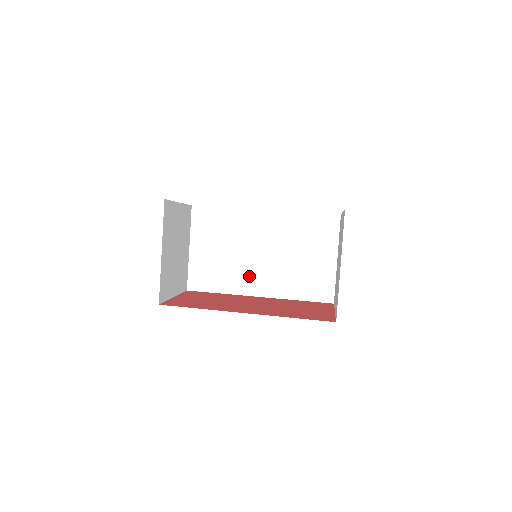
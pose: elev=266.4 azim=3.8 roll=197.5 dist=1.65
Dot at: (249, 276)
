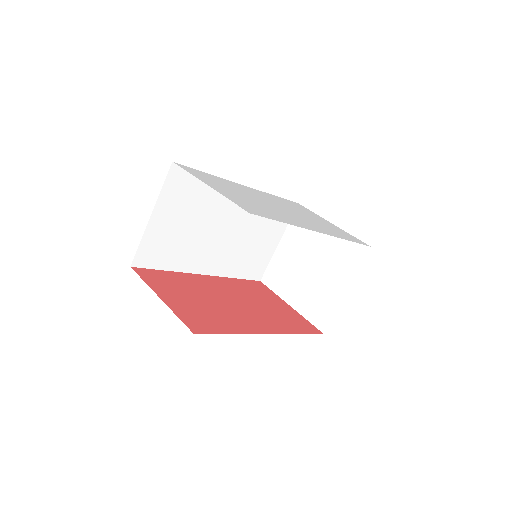
Dot at: (204, 254)
